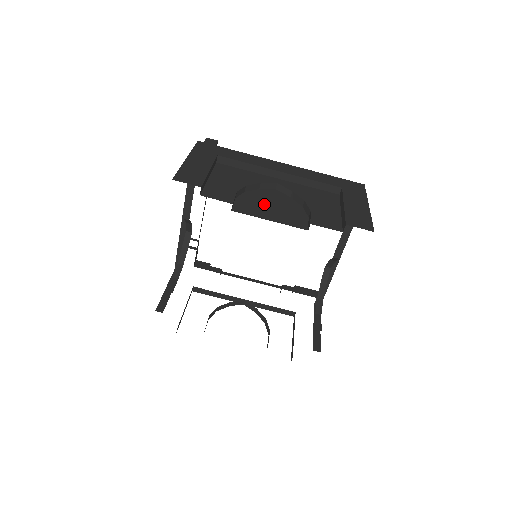
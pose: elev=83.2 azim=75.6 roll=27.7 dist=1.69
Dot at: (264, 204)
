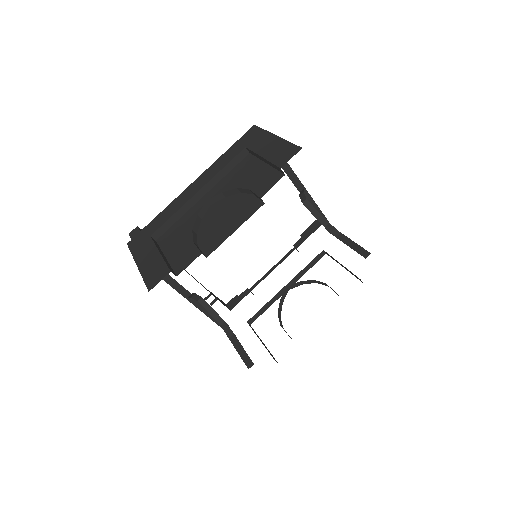
Dot at: (218, 225)
